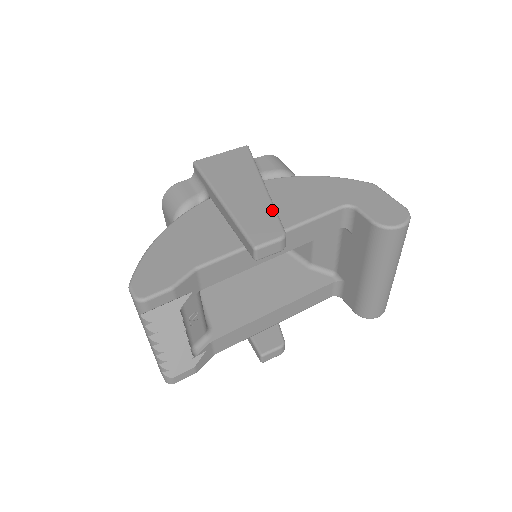
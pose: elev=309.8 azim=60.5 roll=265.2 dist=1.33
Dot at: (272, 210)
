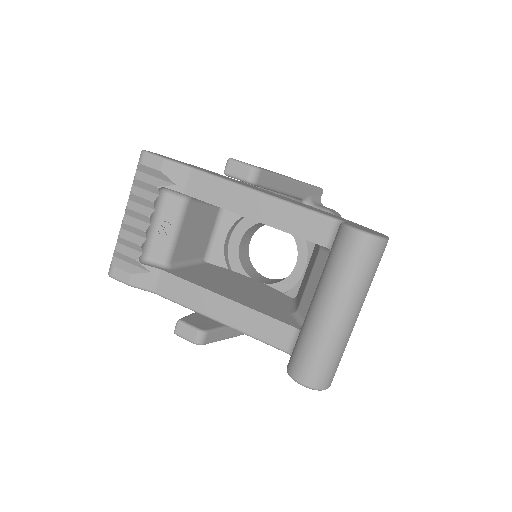
Dot at: (274, 172)
